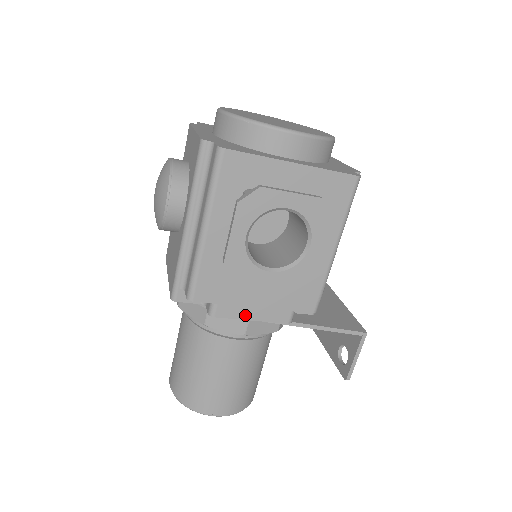
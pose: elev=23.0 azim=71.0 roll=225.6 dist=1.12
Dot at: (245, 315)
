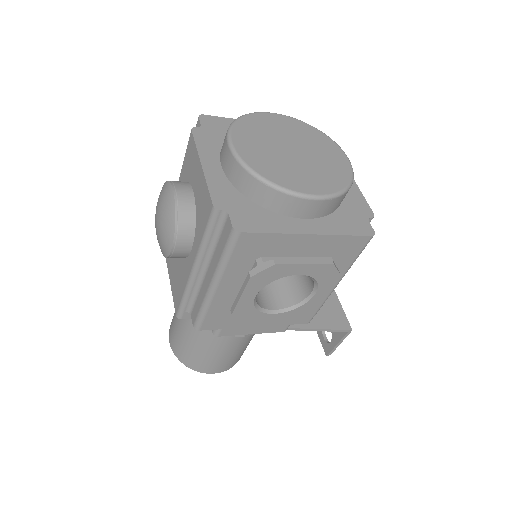
Dot at: (246, 332)
